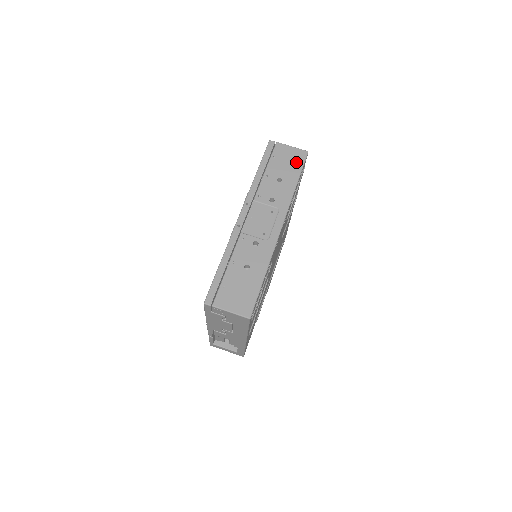
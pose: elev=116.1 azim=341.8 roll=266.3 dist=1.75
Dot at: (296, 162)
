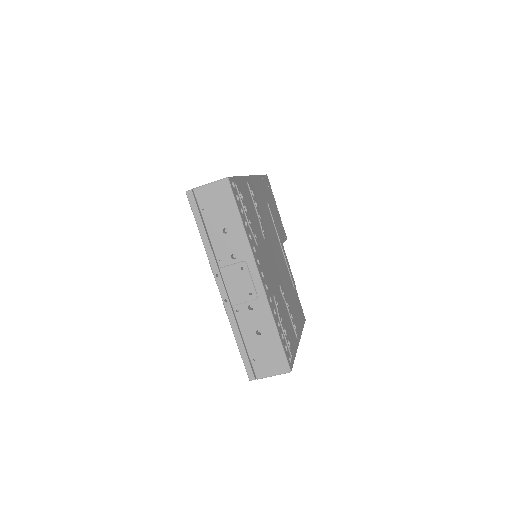
Dot at: (225, 199)
